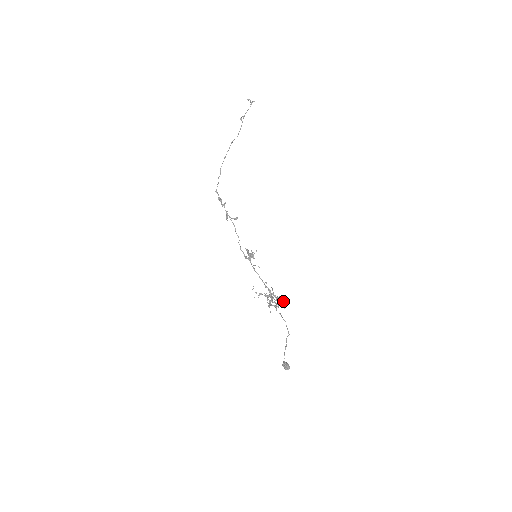
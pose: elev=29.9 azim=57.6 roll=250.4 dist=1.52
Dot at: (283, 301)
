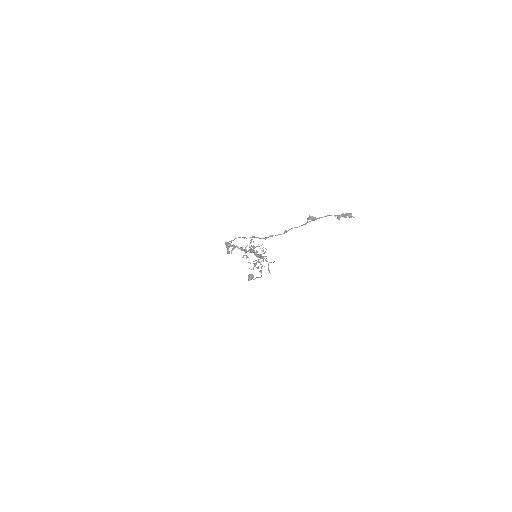
Dot at: (268, 268)
